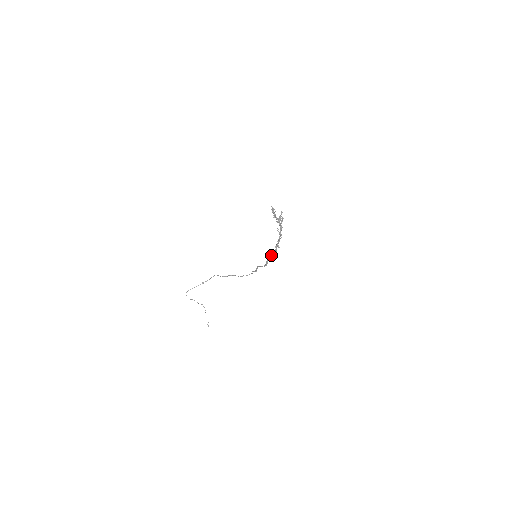
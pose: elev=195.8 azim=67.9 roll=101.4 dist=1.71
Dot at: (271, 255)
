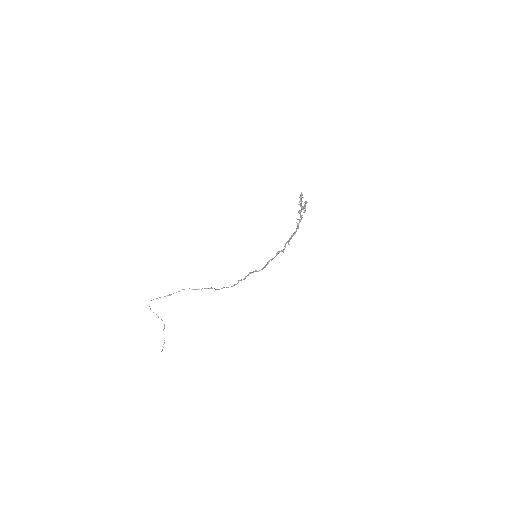
Dot at: (276, 254)
